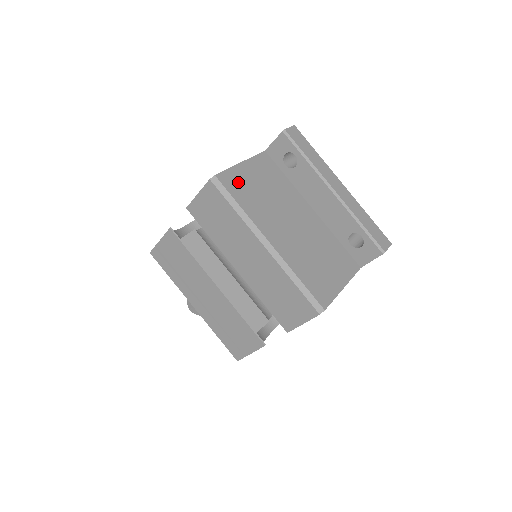
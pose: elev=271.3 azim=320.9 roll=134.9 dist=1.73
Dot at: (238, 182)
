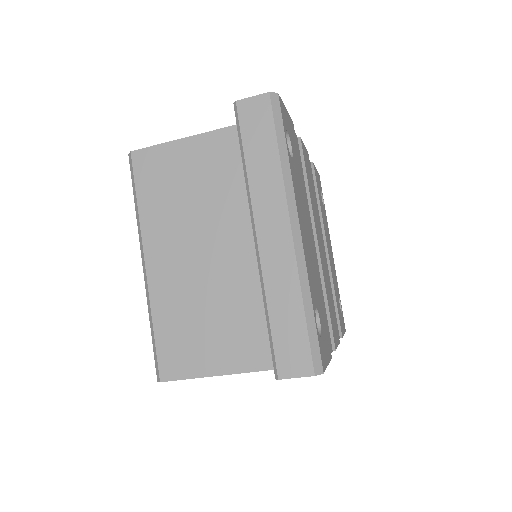
Dot at: (159, 168)
